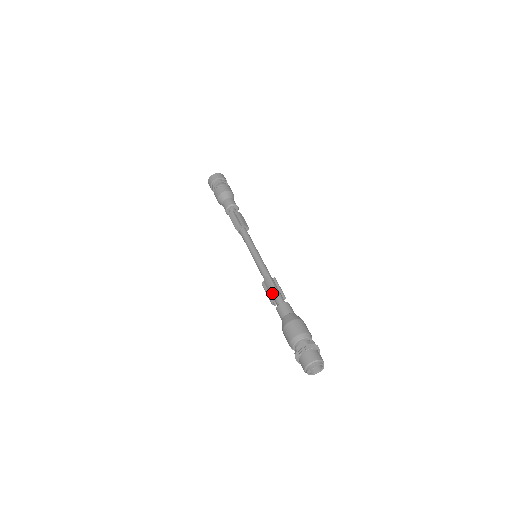
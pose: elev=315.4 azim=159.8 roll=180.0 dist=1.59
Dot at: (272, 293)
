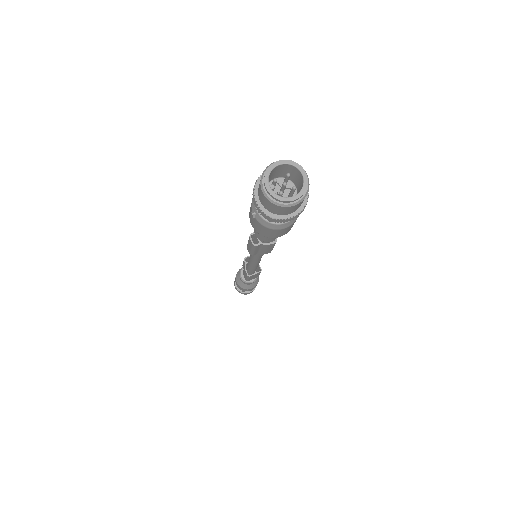
Dot at: occluded
